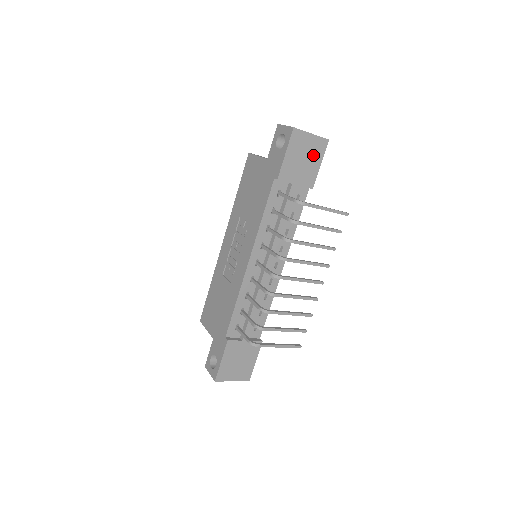
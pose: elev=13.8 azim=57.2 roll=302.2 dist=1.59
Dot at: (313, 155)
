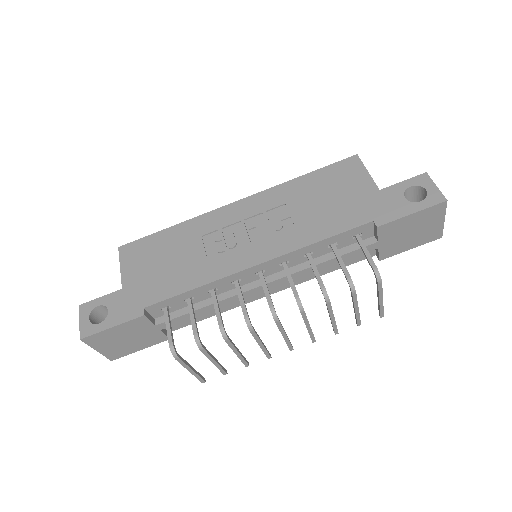
Dot at: (419, 236)
